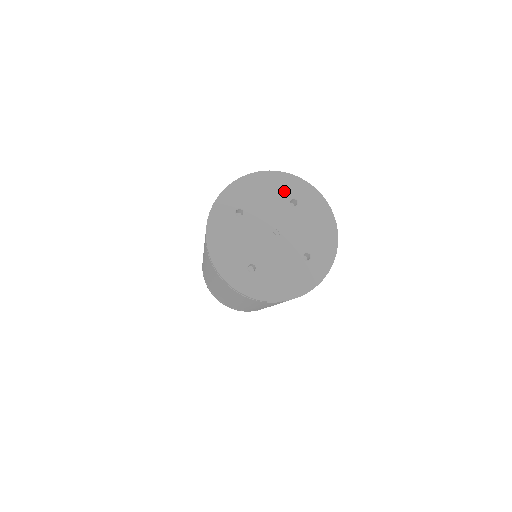
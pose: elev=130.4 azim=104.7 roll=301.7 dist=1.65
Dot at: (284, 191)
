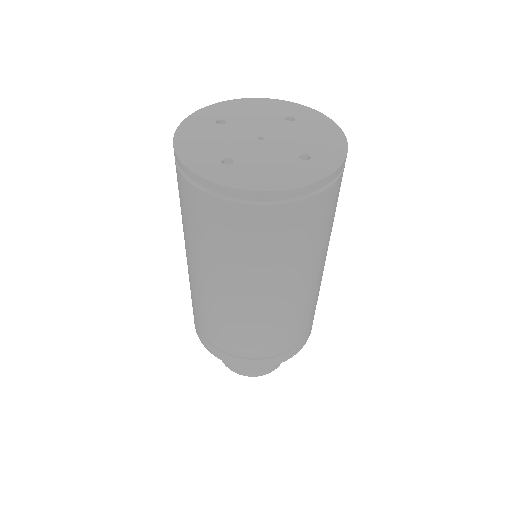
Dot at: (278, 111)
